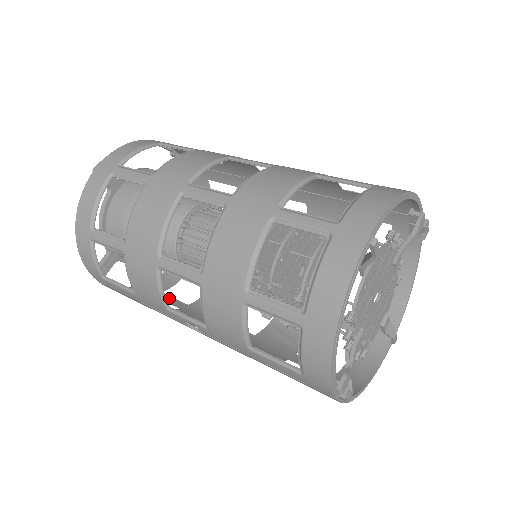
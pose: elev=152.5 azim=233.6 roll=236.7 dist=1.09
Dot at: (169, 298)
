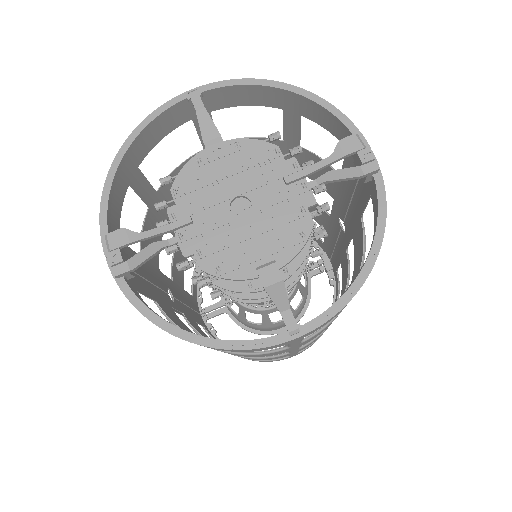
Dot at: occluded
